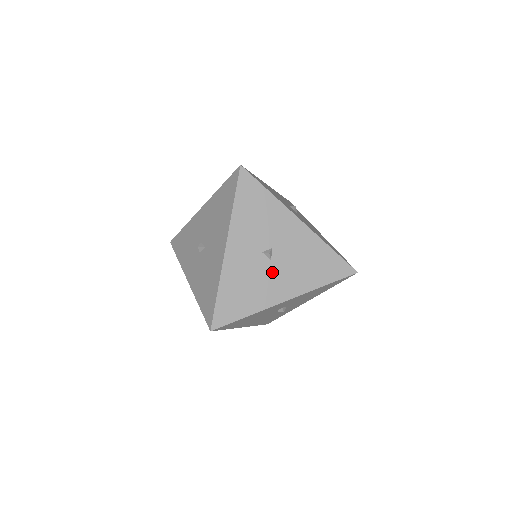
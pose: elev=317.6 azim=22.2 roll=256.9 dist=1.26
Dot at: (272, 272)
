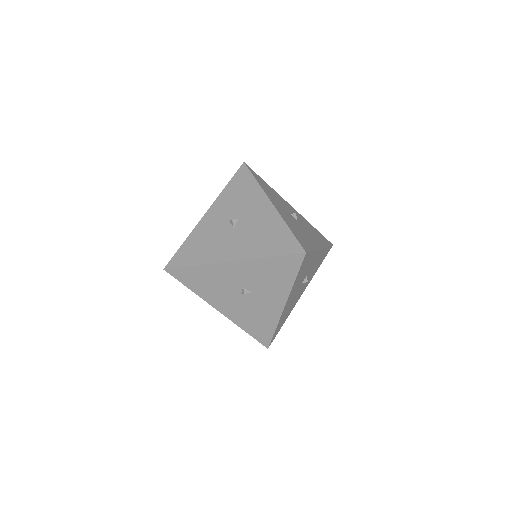
Dot at: (230, 237)
